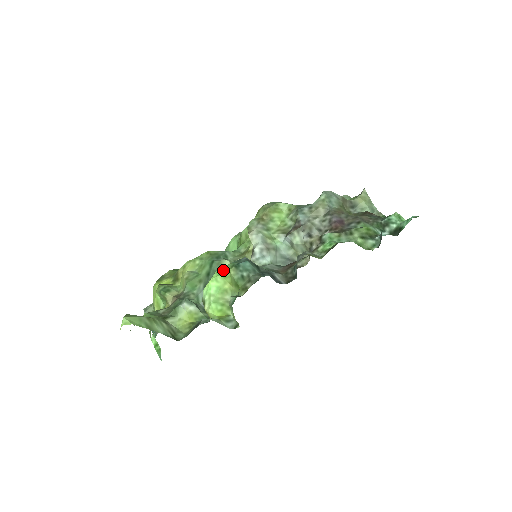
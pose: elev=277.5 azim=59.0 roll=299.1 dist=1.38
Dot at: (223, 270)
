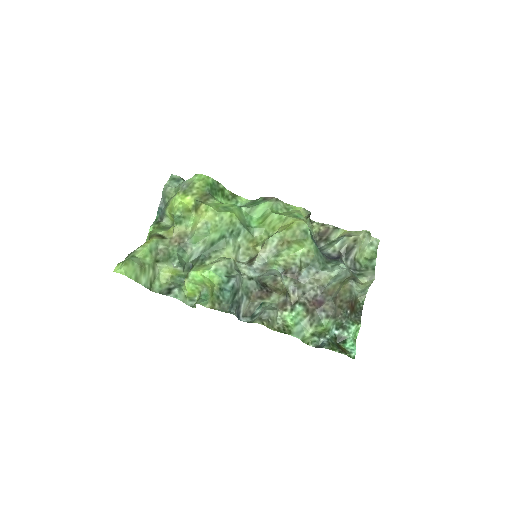
Dot at: (213, 278)
